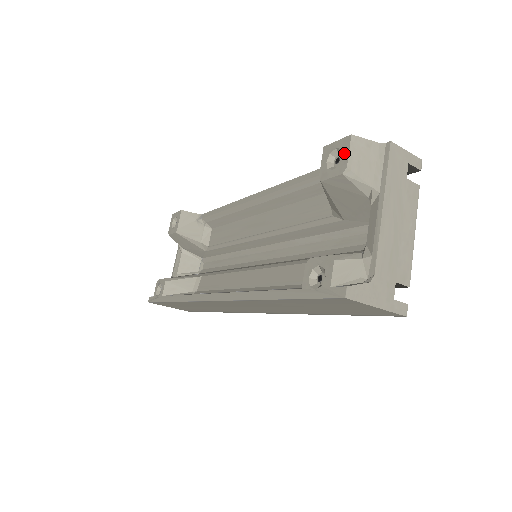
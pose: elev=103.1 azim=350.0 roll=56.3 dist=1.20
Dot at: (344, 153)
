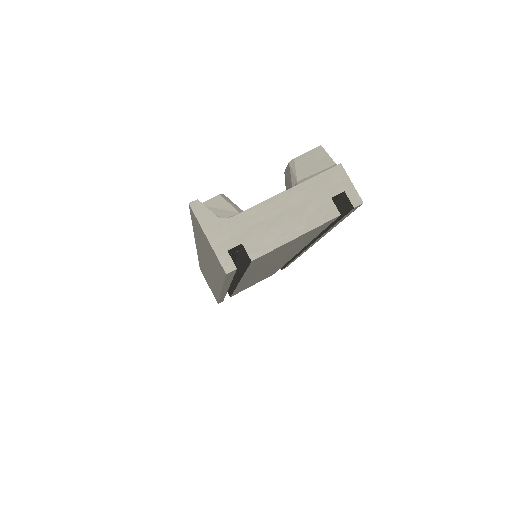
Dot at: (306, 154)
